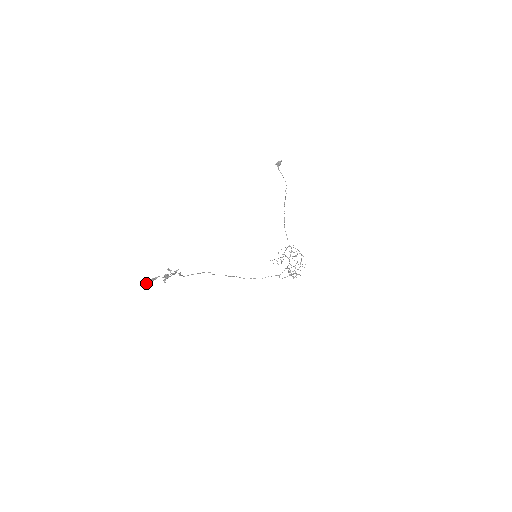
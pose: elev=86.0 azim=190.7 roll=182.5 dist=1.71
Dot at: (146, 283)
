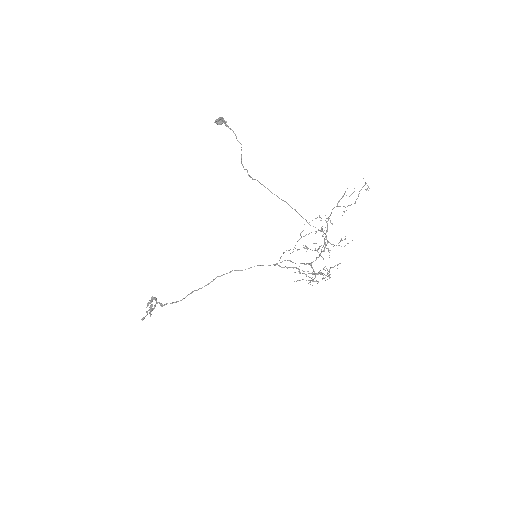
Dot at: occluded
